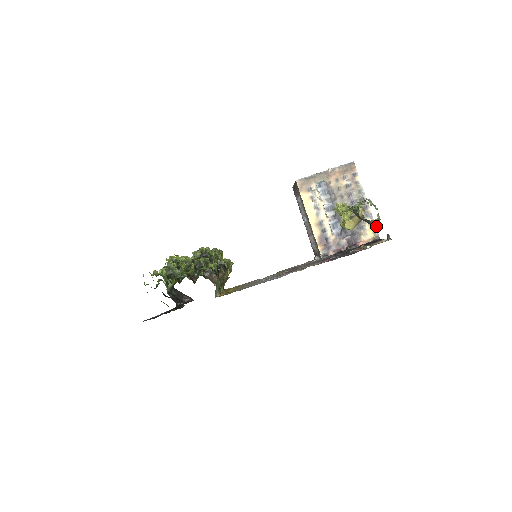
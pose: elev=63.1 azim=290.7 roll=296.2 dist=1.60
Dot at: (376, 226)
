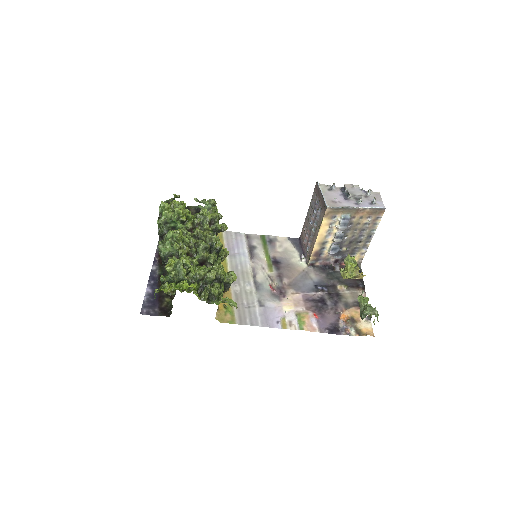
Dot at: occluded
